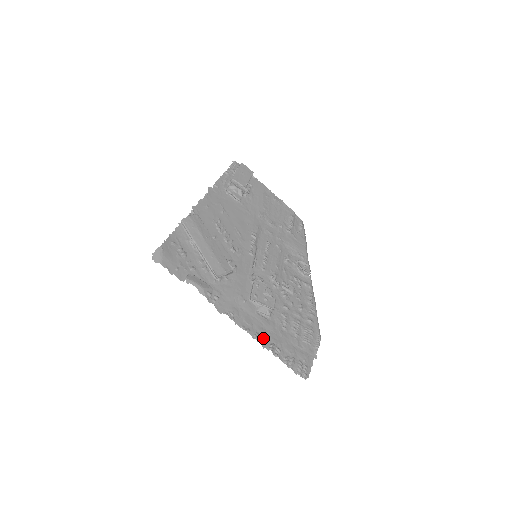
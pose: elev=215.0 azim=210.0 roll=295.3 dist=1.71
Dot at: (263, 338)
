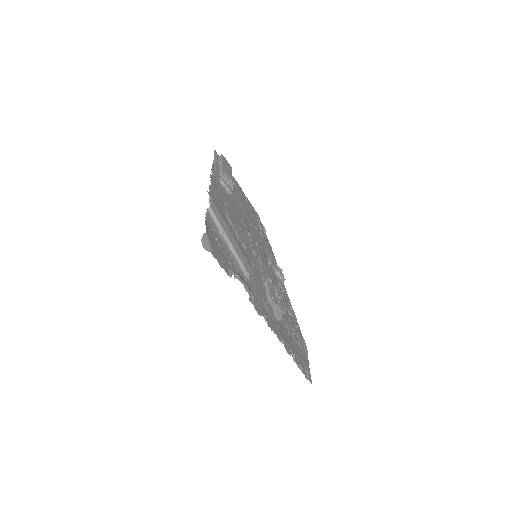
Dot at: (284, 343)
